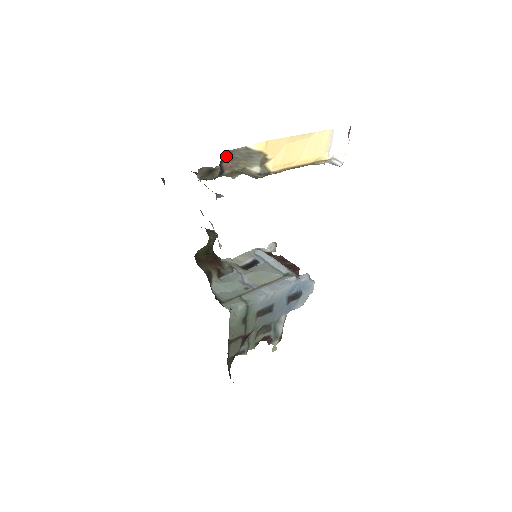
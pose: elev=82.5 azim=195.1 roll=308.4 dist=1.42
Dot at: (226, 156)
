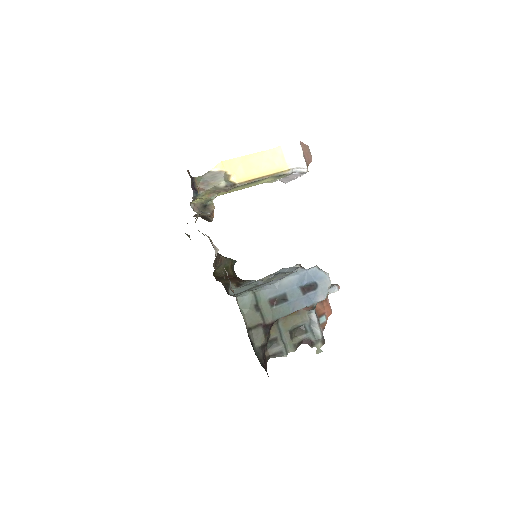
Dot at: (197, 181)
